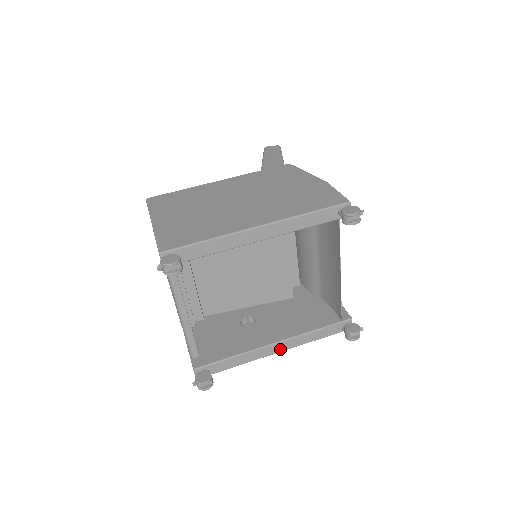
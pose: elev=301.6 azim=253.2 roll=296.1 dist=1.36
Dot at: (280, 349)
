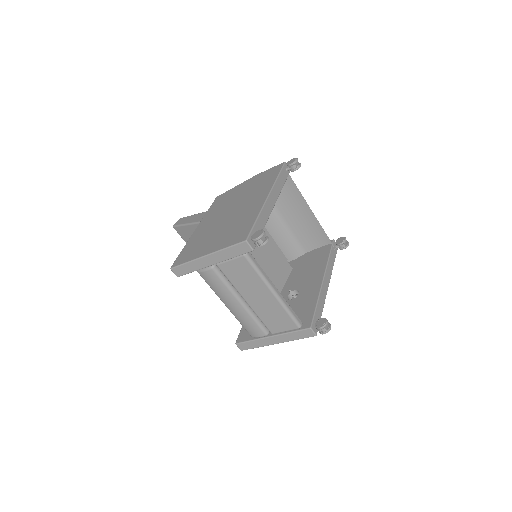
Dot at: (328, 282)
